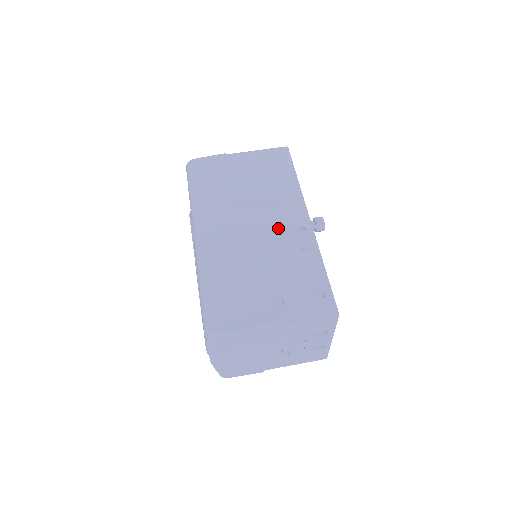
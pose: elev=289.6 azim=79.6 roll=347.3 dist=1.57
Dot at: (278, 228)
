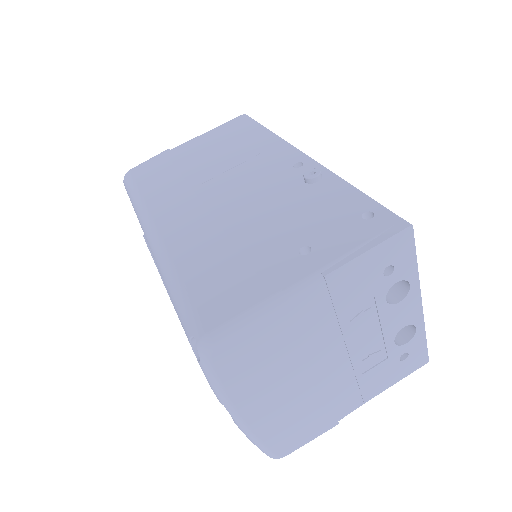
Dot at: (263, 178)
